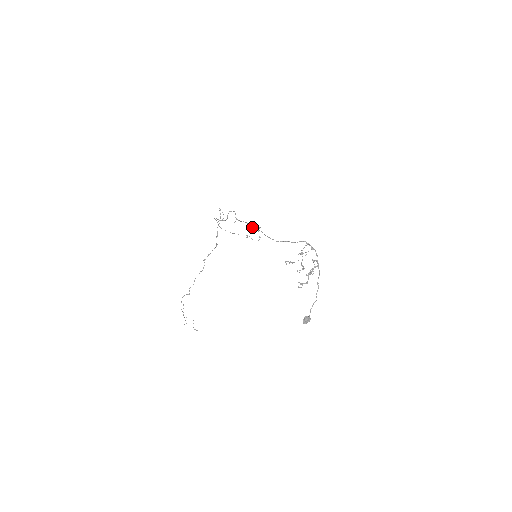
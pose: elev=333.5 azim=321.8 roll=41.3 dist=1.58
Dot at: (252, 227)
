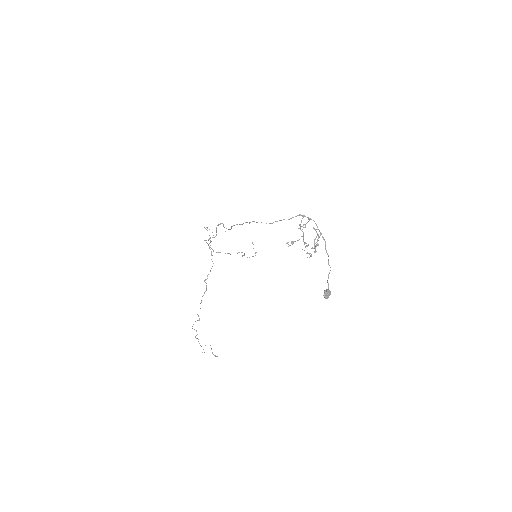
Dot at: (243, 223)
